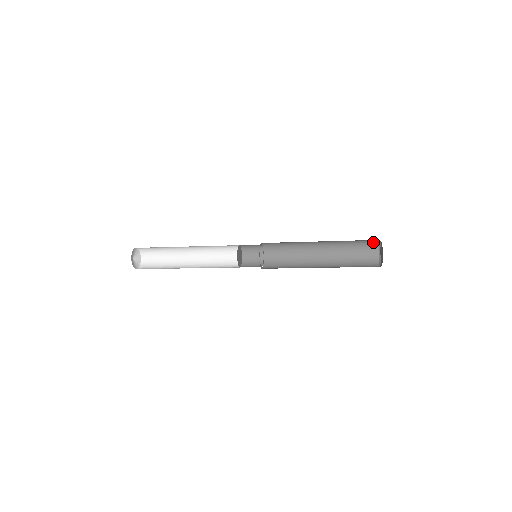
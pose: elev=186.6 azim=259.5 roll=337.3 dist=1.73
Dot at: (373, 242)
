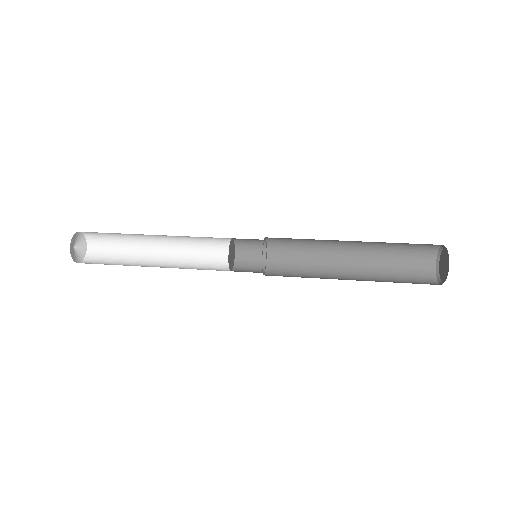
Dot at: occluded
